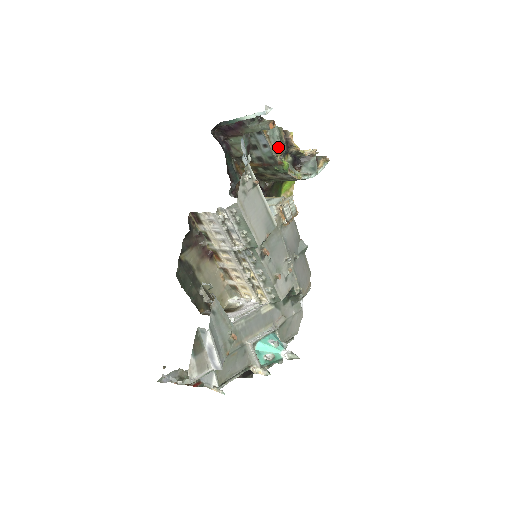
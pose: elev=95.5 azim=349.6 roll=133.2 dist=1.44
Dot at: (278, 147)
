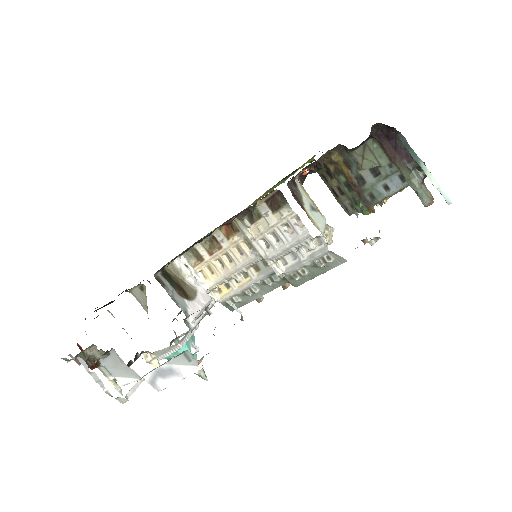
Dot at: occluded
